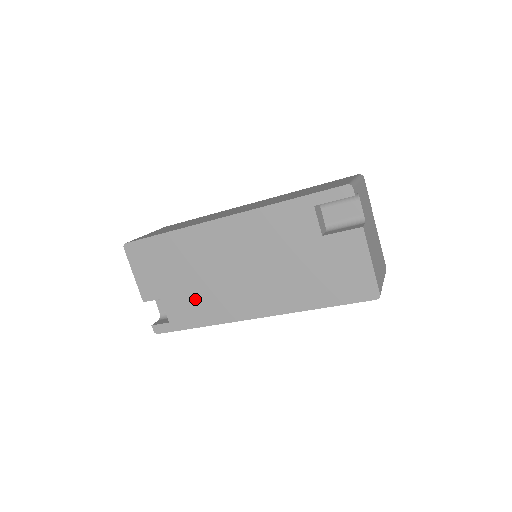
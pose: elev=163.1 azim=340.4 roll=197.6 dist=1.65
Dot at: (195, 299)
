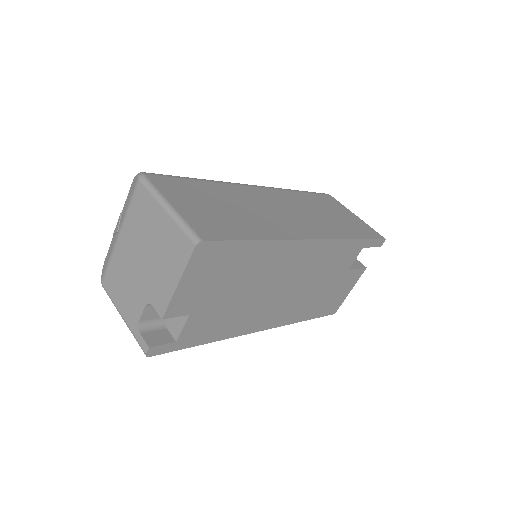
Dot at: (227, 315)
